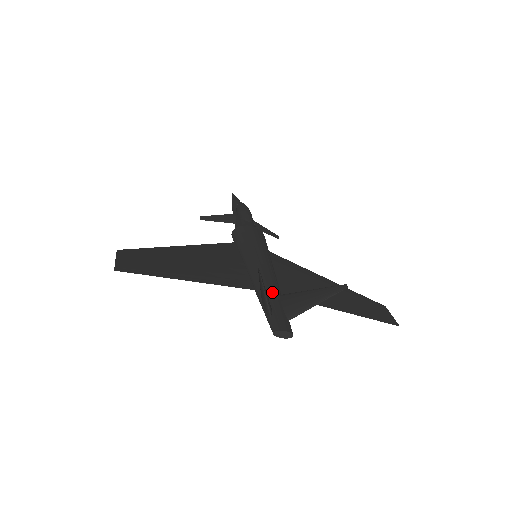
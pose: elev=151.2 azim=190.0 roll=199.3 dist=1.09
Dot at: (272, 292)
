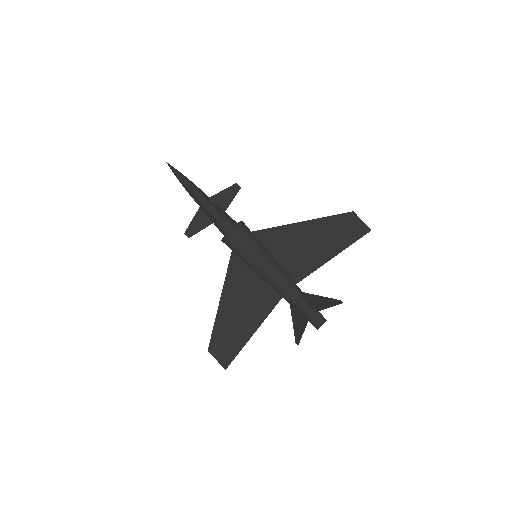
Dot at: (295, 297)
